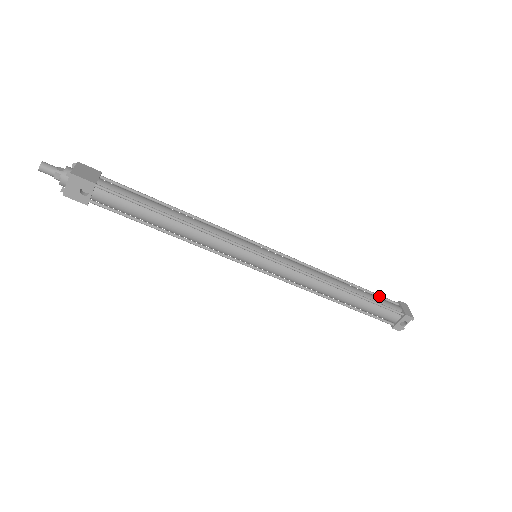
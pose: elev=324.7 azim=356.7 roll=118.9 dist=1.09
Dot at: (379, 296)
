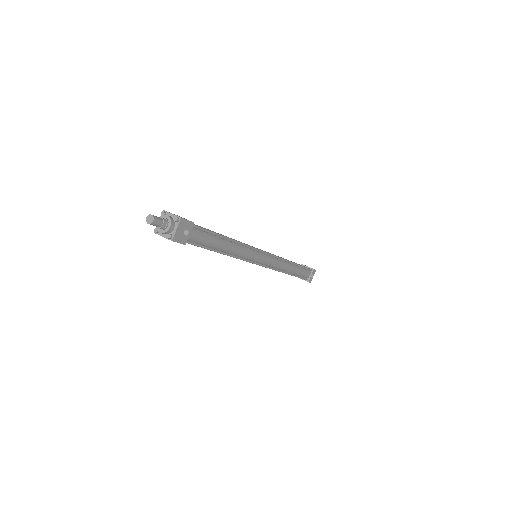
Dot at: occluded
